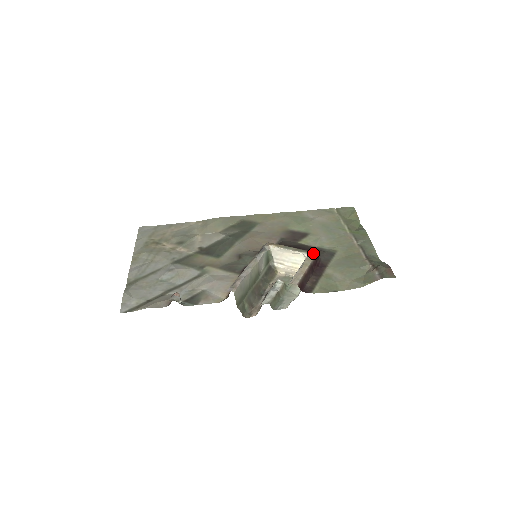
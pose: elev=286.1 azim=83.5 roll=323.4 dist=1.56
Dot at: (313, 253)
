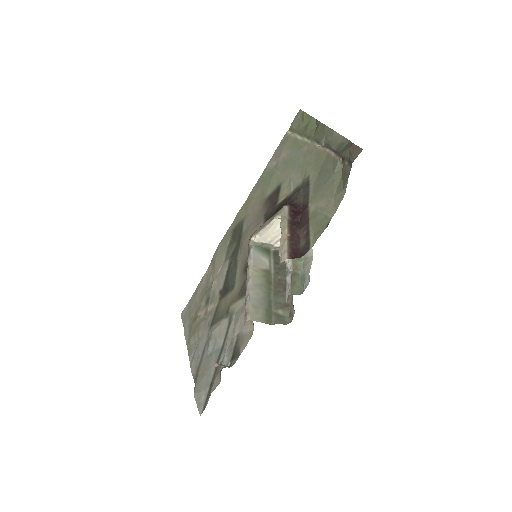
Dot at: (283, 208)
